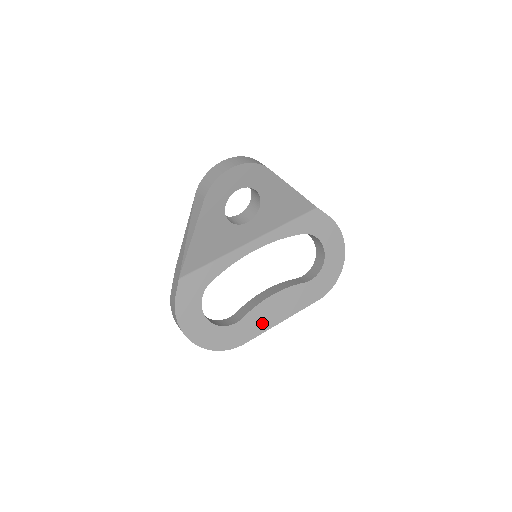
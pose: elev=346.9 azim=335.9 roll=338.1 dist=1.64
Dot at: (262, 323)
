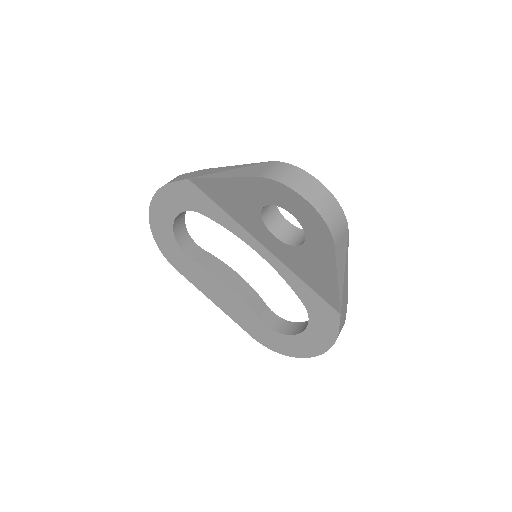
Dot at: (201, 282)
